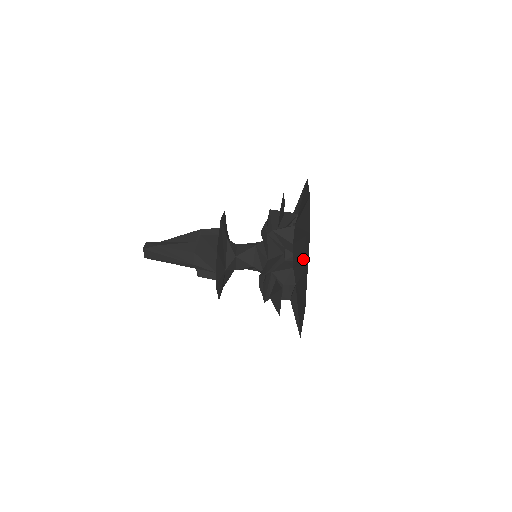
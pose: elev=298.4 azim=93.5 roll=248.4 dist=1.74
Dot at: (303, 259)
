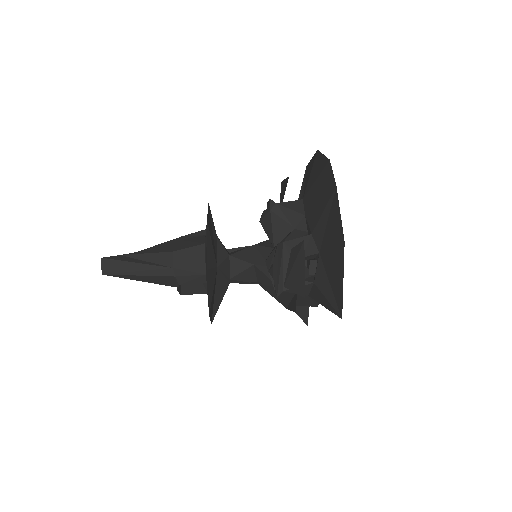
Dot at: (326, 196)
